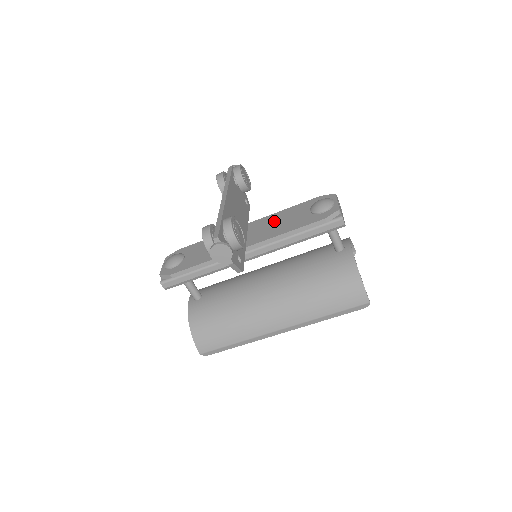
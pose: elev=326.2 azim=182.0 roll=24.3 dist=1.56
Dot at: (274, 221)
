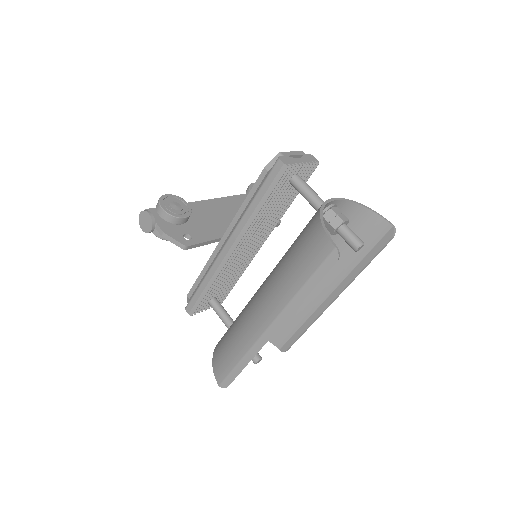
Dot at: occluded
